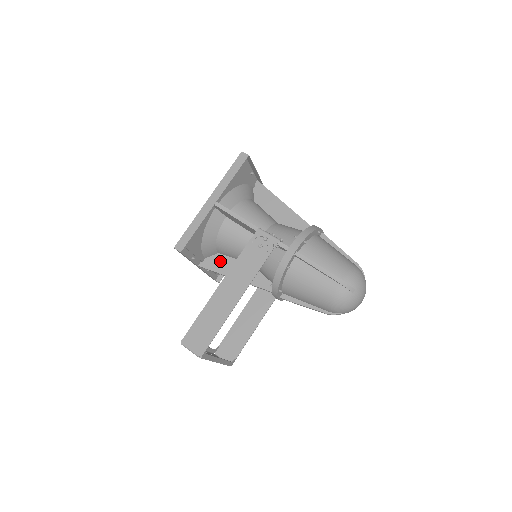
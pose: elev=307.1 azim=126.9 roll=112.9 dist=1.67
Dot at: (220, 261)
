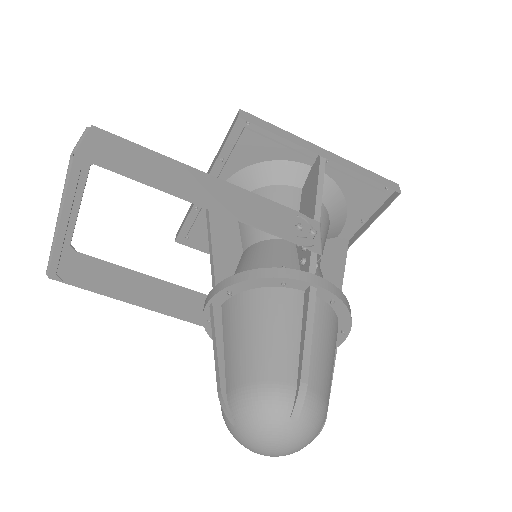
Dot at: occluded
